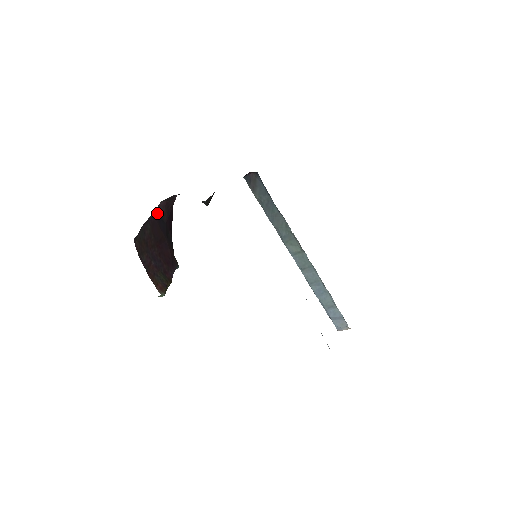
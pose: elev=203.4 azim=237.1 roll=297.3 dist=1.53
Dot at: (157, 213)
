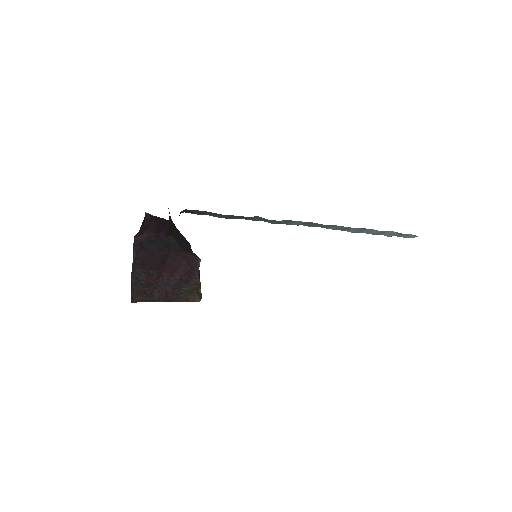
Dot at: (139, 248)
